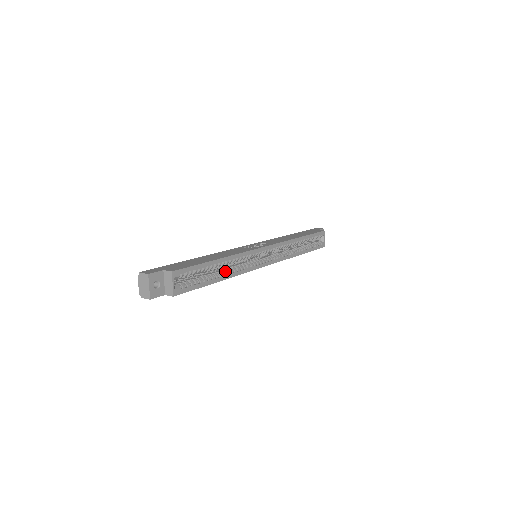
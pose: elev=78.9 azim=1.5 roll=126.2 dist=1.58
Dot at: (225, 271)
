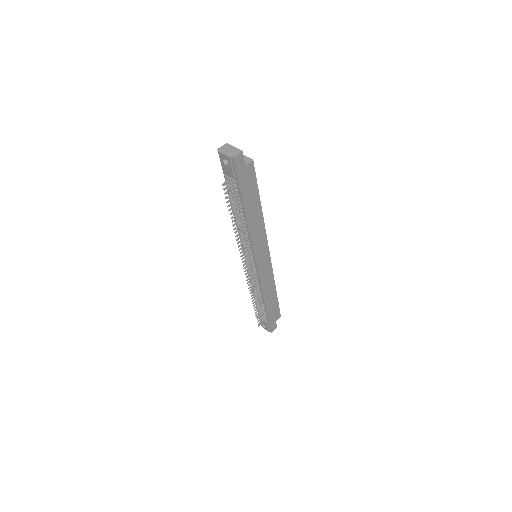
Dot at: occluded
